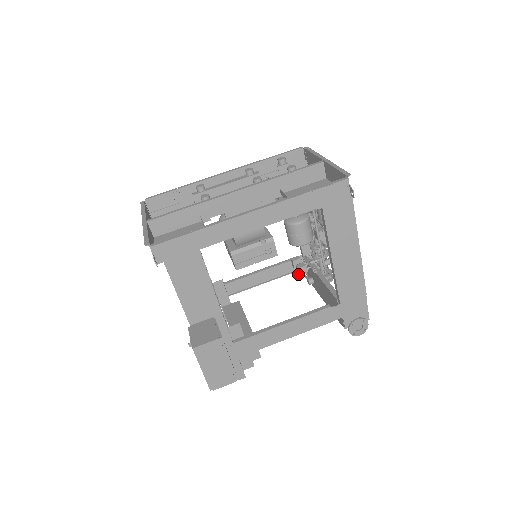
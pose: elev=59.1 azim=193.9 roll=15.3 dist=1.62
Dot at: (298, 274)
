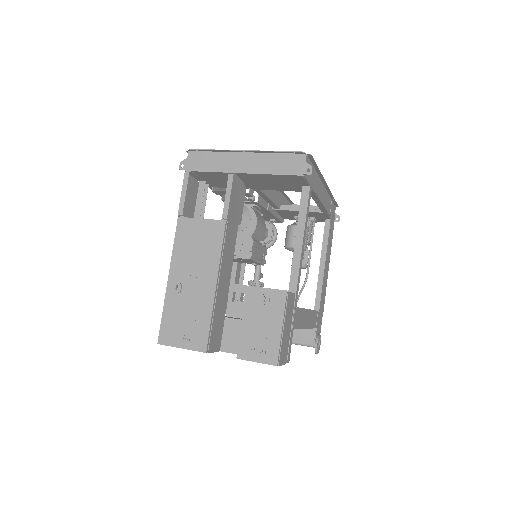
Dot at: occluded
